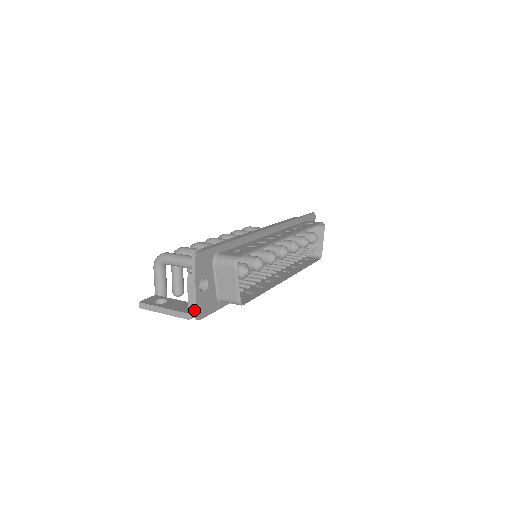
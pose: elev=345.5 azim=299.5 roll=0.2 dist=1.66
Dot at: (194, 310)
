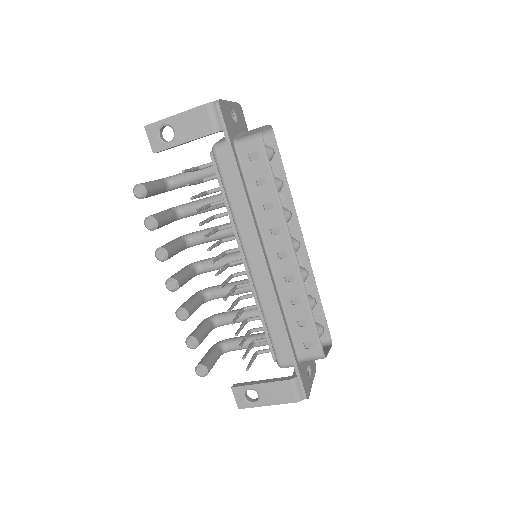
Dot at: occluded
